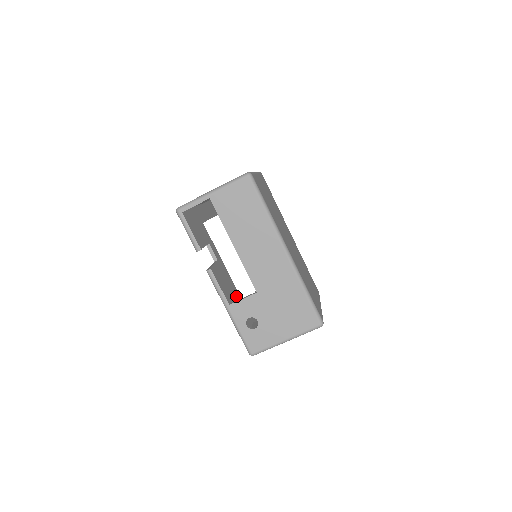
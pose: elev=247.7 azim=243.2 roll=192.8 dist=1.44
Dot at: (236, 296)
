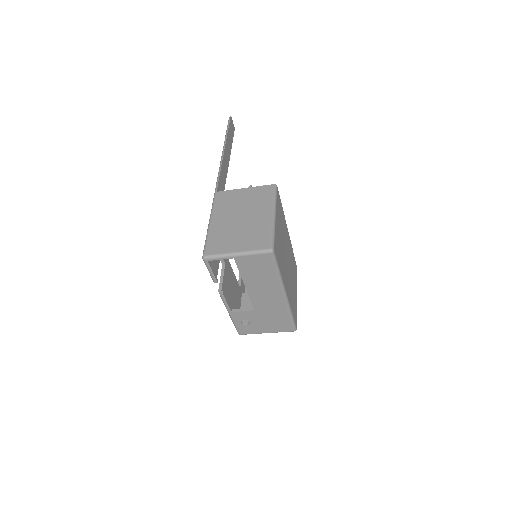
Dot at: (234, 285)
